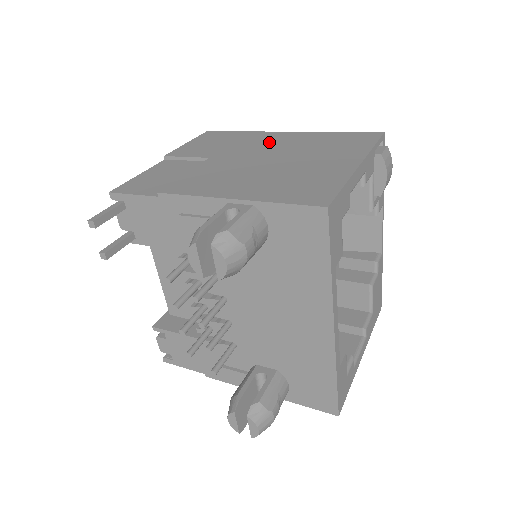
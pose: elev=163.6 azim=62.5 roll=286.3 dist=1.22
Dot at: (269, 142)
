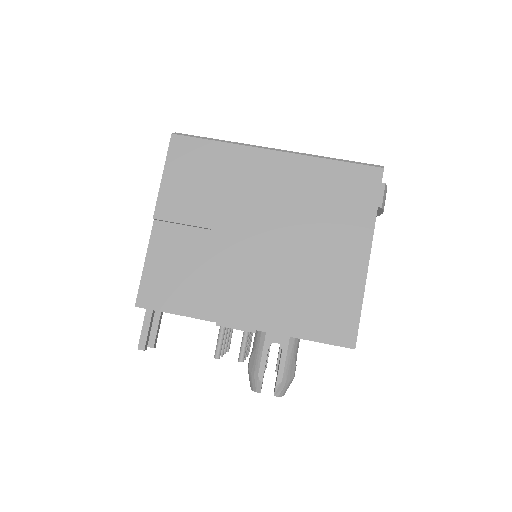
Dot at: (264, 186)
